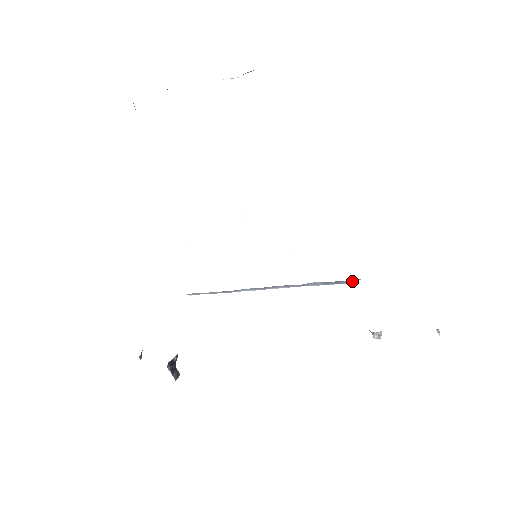
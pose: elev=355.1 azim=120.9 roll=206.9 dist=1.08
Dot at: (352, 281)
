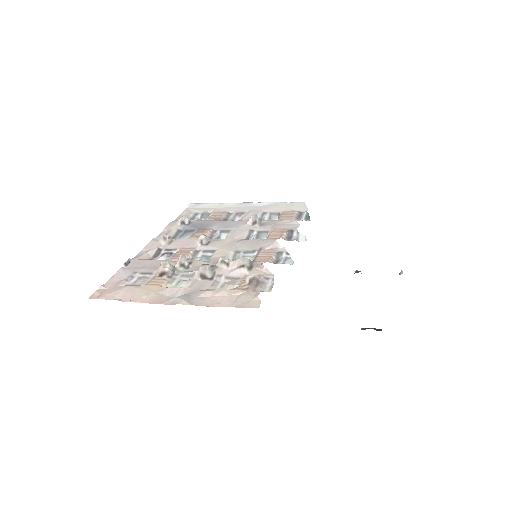
Dot at: occluded
